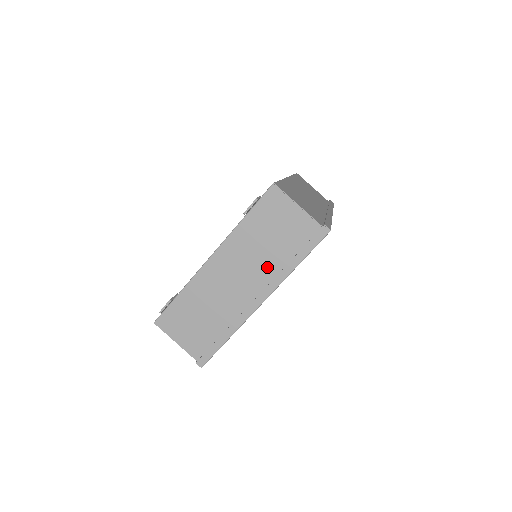
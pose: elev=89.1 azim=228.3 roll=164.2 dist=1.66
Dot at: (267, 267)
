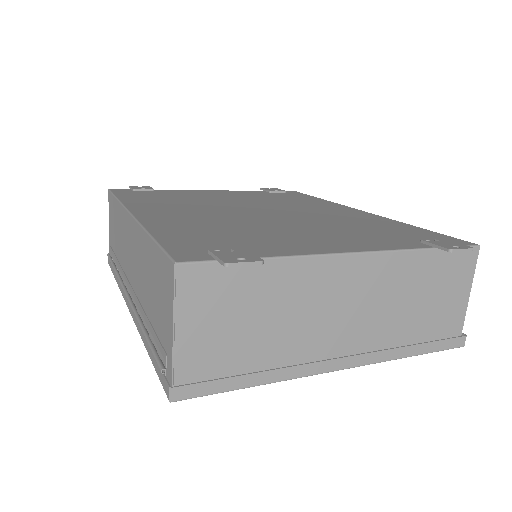
Dot at: (388, 329)
